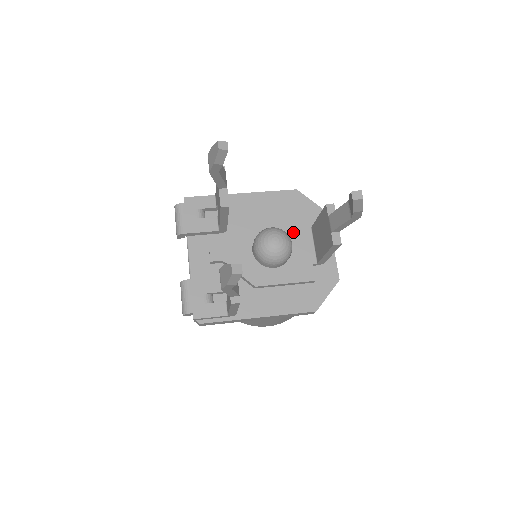
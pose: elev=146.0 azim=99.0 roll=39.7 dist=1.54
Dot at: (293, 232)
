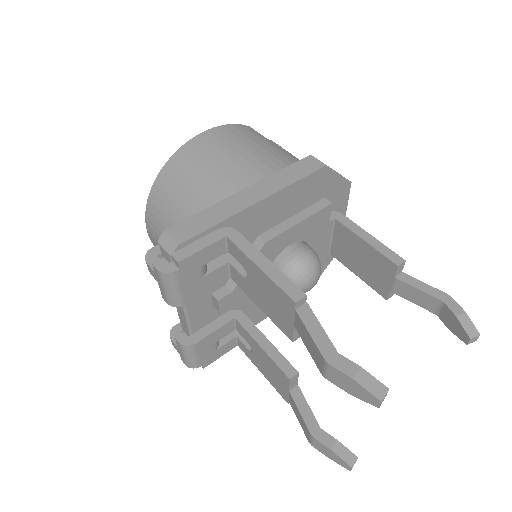
Dot at: (315, 234)
